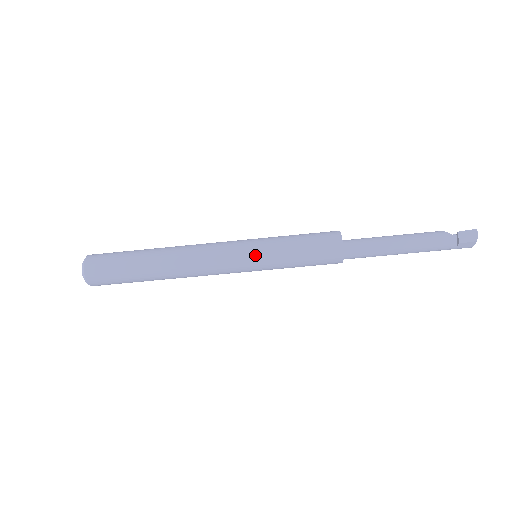
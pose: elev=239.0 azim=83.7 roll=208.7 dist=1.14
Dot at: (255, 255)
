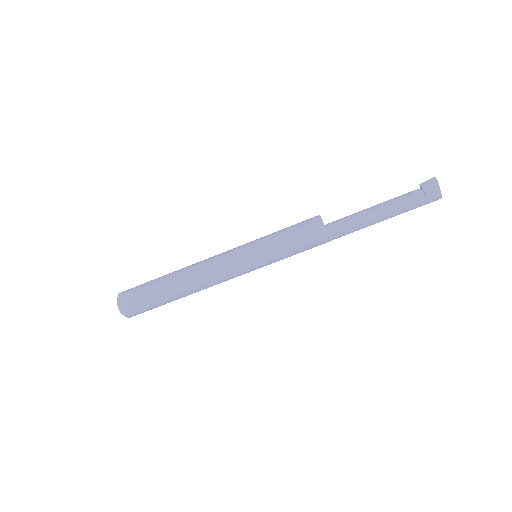
Dot at: (251, 246)
